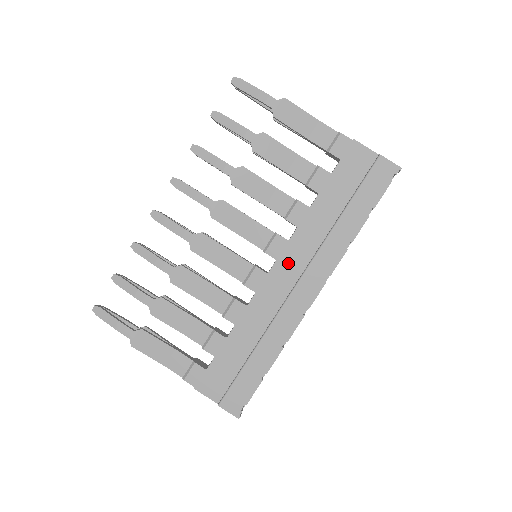
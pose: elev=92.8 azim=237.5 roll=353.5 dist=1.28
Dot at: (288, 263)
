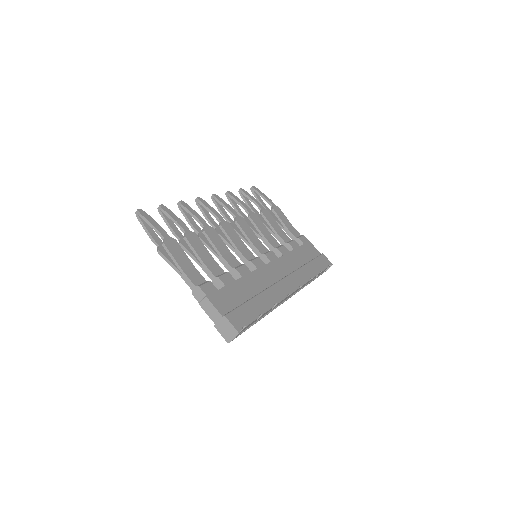
Dot at: (278, 267)
